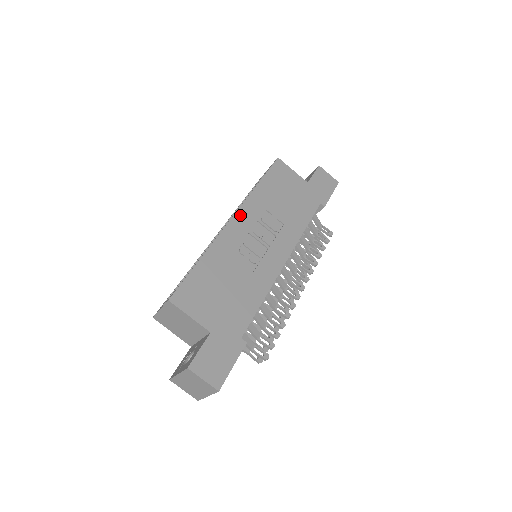
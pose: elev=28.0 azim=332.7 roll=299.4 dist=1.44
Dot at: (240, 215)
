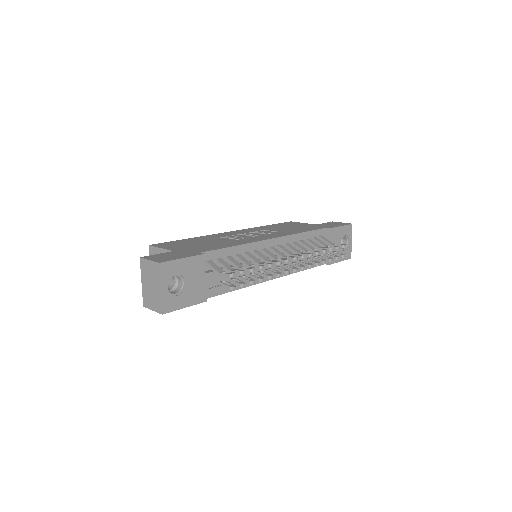
Dot at: (238, 231)
